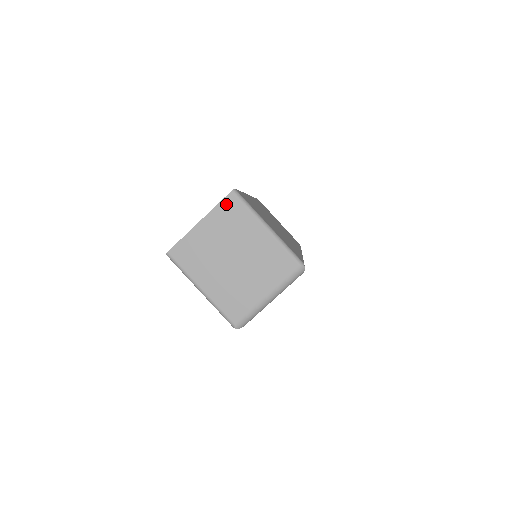
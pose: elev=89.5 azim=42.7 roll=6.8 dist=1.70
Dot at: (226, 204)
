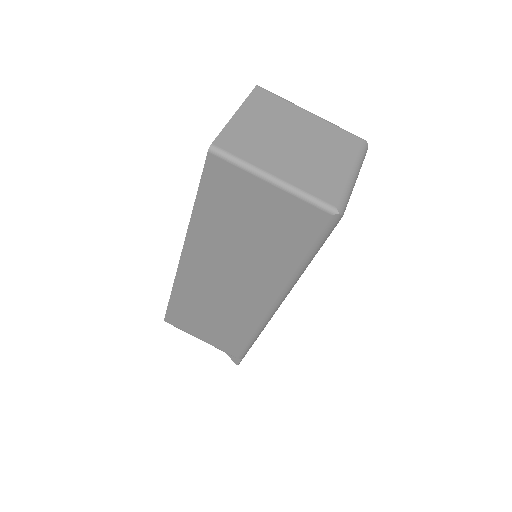
Dot at: (257, 95)
